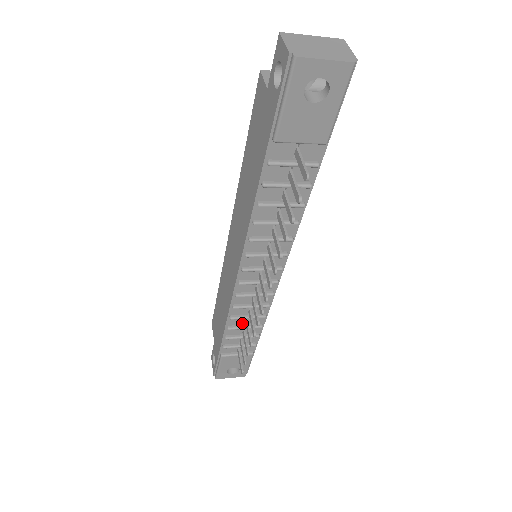
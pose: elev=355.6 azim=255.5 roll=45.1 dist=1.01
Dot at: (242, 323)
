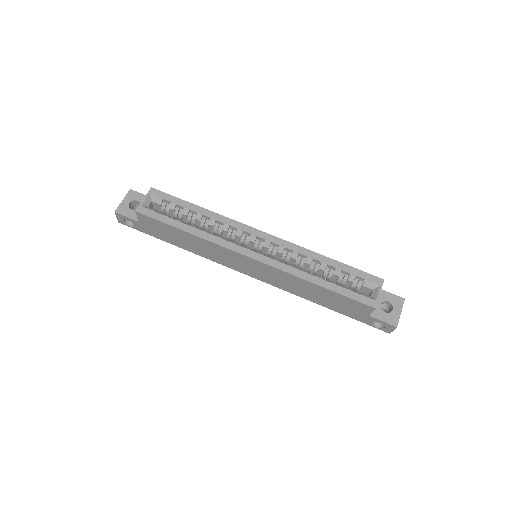
Dot at: occluded
